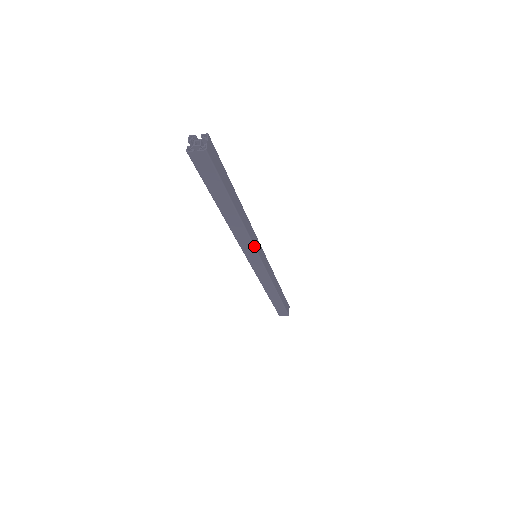
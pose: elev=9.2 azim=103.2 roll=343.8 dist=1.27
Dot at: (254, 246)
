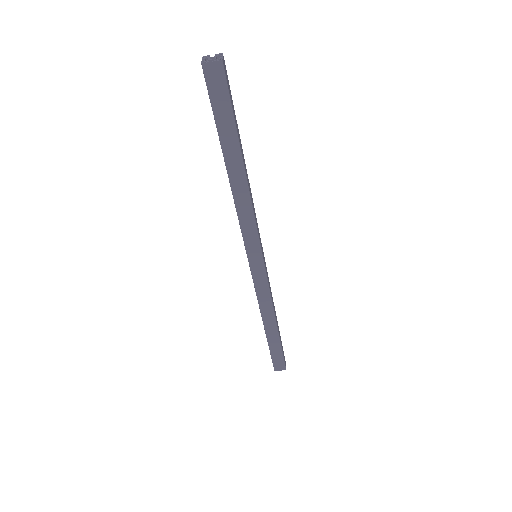
Dot at: (257, 230)
